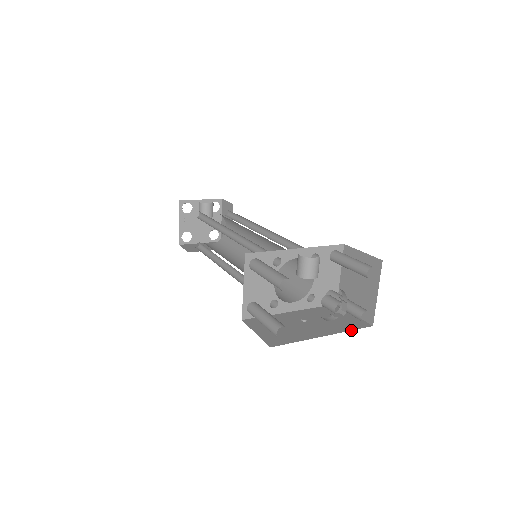
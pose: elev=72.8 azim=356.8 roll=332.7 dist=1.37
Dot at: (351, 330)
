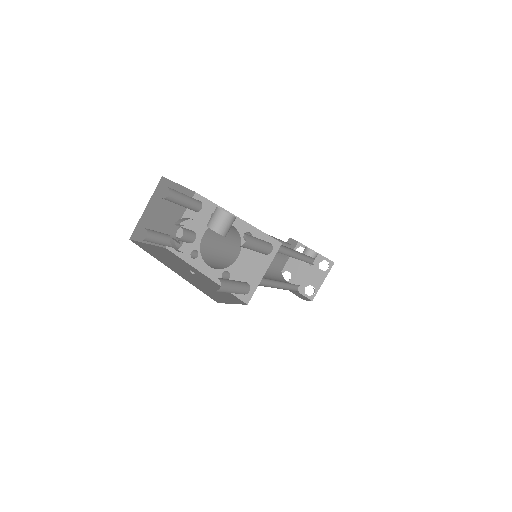
Dot at: (195, 286)
